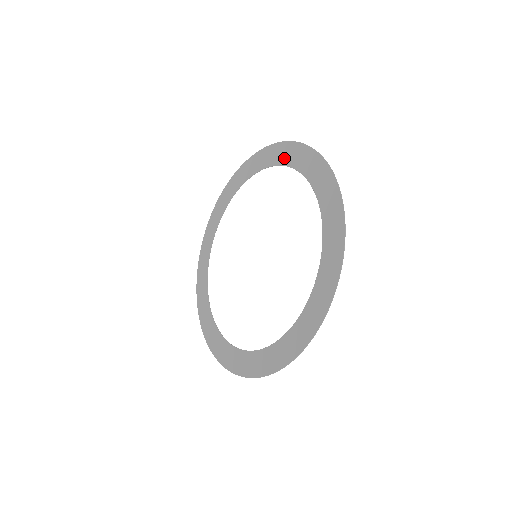
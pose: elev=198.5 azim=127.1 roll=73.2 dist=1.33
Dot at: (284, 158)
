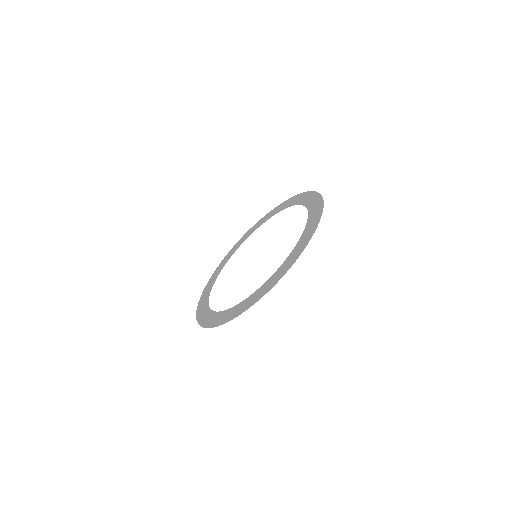
Dot at: (288, 204)
